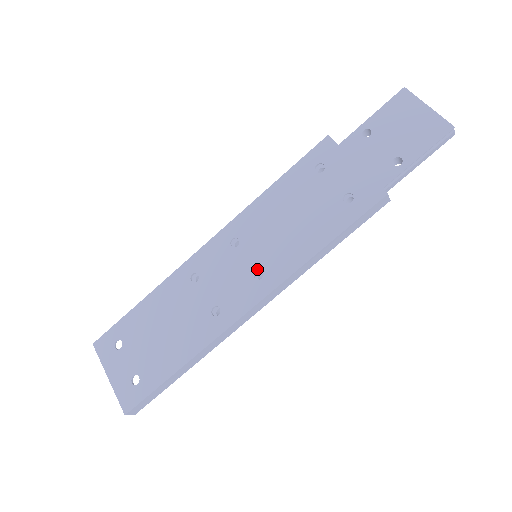
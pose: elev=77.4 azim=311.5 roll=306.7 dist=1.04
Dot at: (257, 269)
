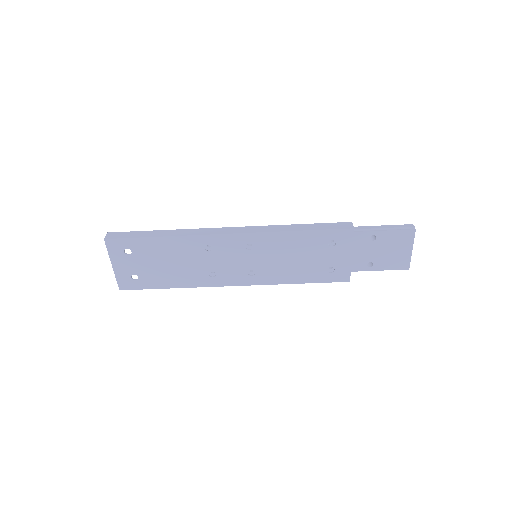
Dot at: (253, 270)
